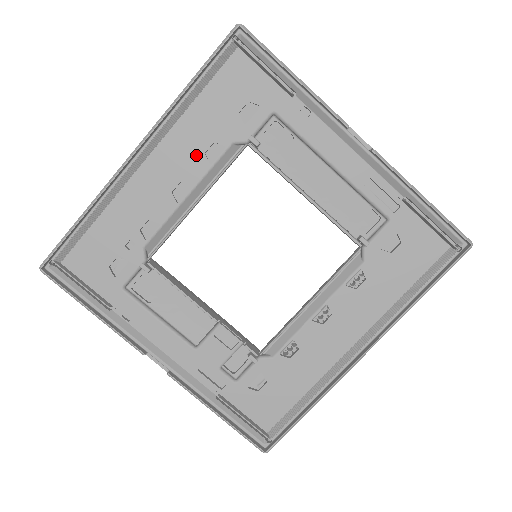
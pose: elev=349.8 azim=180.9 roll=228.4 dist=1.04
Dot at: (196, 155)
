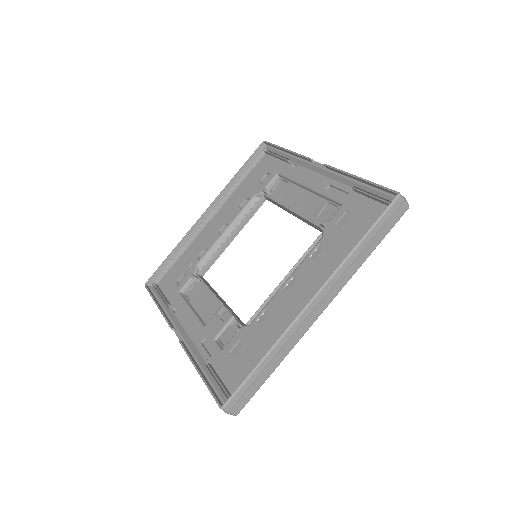
Dot at: (235, 208)
